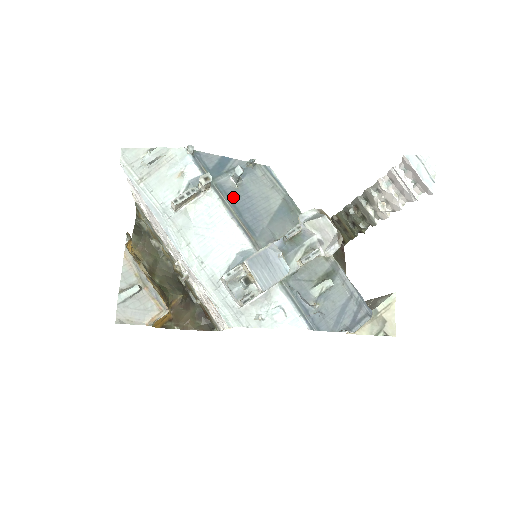
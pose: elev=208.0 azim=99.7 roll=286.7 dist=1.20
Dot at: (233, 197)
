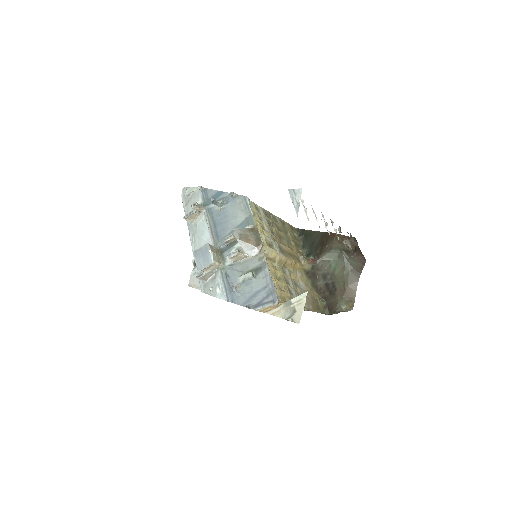
Dot at: (215, 216)
